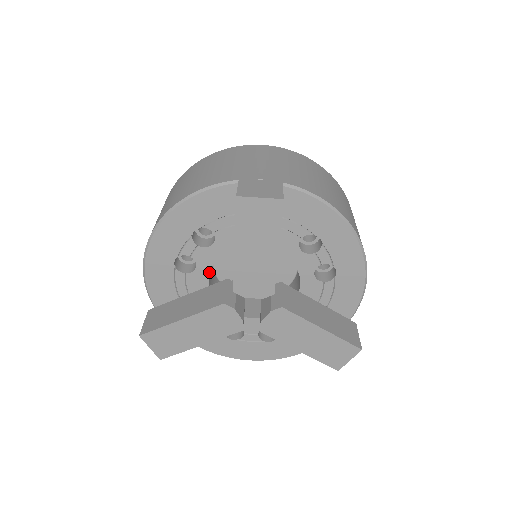
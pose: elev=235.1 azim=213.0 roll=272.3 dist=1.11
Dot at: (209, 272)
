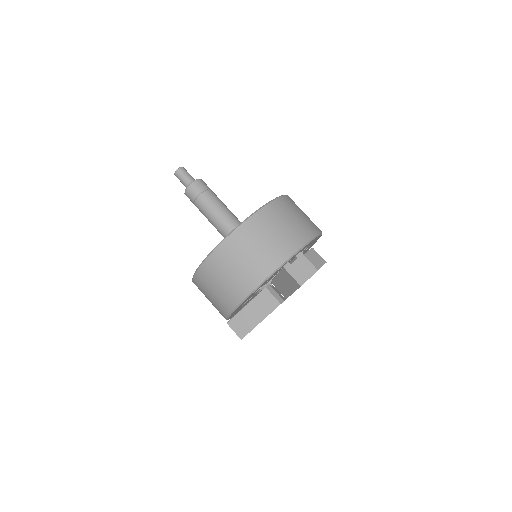
Dot at: occluded
